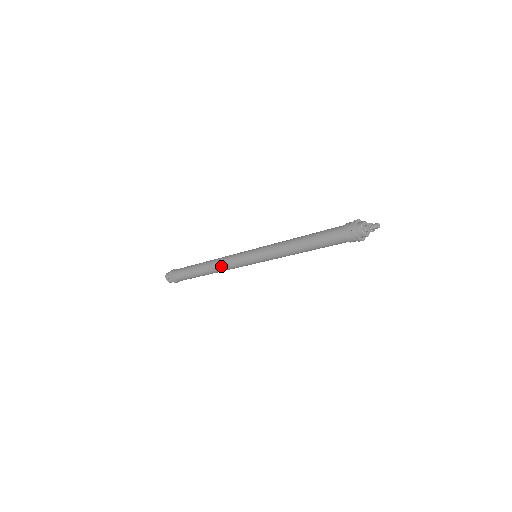
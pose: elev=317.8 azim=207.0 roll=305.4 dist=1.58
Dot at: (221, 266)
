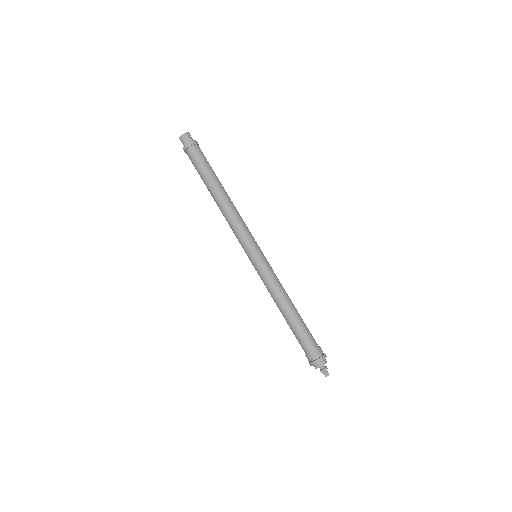
Dot at: (227, 221)
